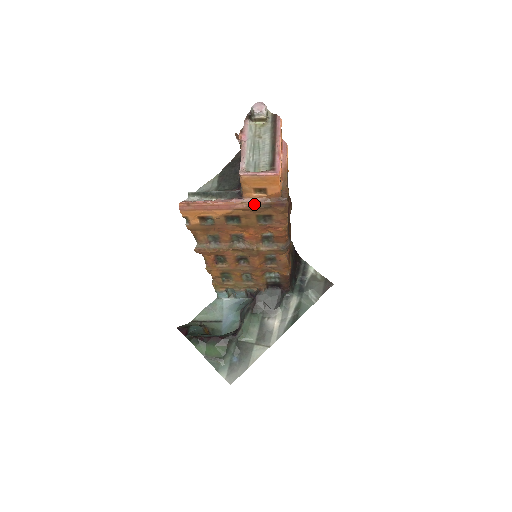
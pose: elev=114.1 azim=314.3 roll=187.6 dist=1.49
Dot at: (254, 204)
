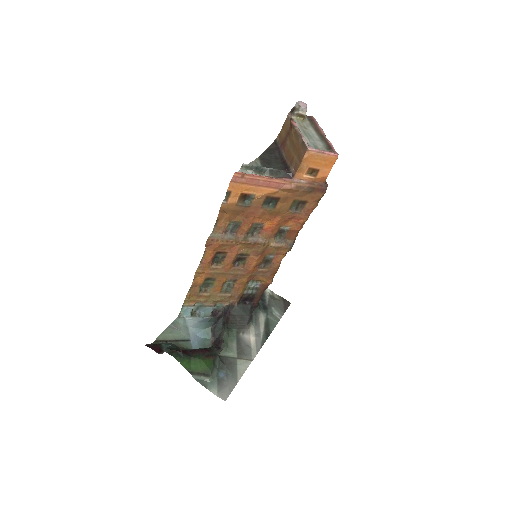
Dot at: (301, 186)
